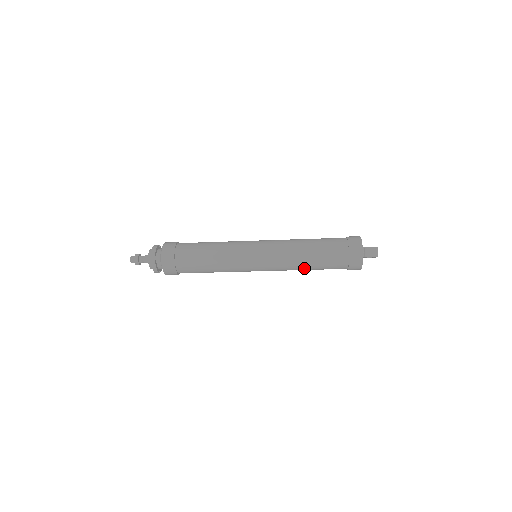
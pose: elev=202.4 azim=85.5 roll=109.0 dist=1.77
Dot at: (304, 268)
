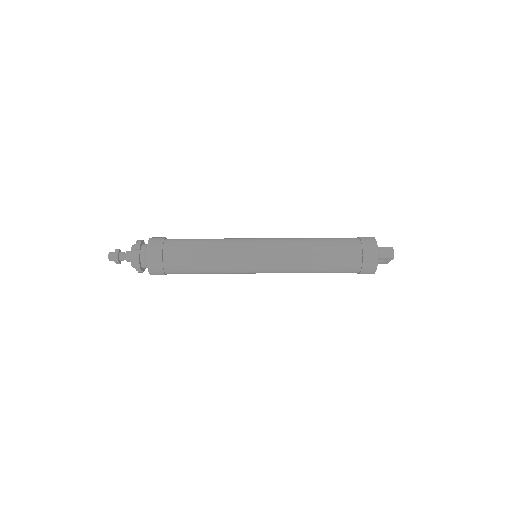
Dot at: (311, 269)
